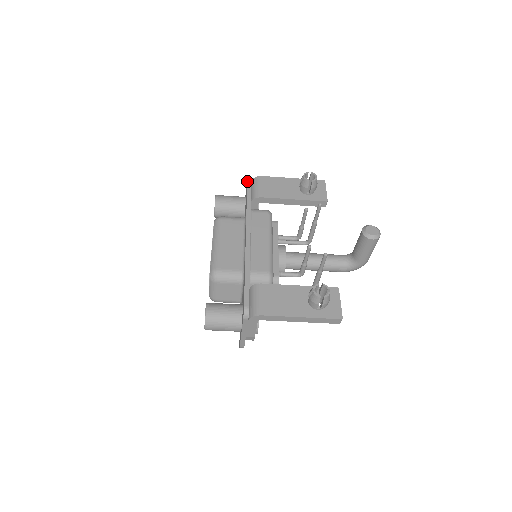
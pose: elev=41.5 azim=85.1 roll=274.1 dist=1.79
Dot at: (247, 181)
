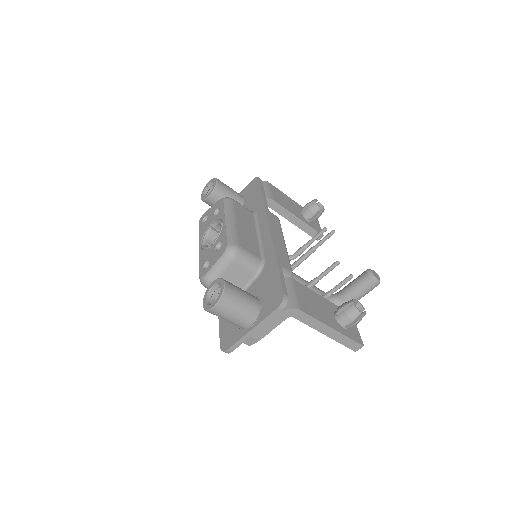
Dot at: (259, 179)
